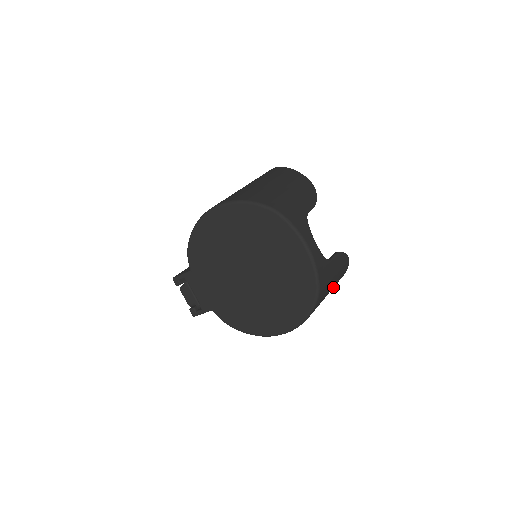
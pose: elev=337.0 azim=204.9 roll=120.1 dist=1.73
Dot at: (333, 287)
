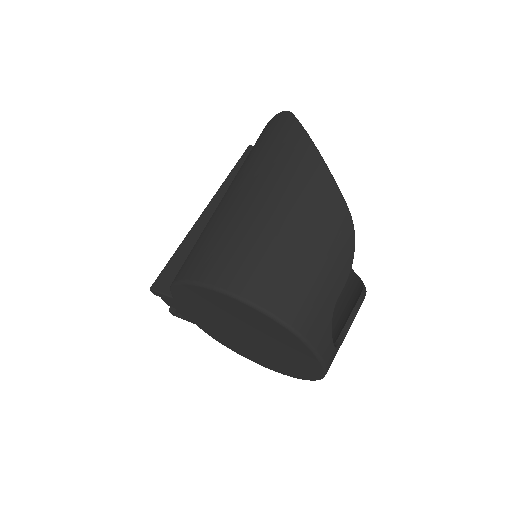
Dot at: occluded
